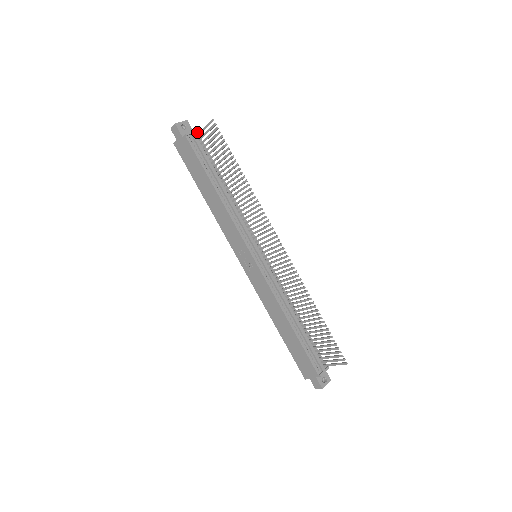
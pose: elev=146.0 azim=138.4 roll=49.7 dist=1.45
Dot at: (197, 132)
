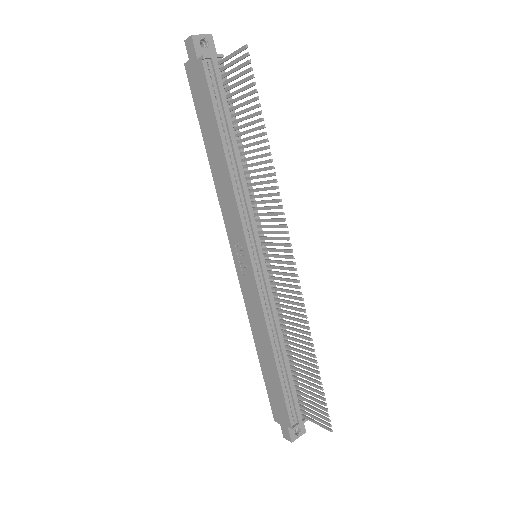
Dot at: (221, 57)
